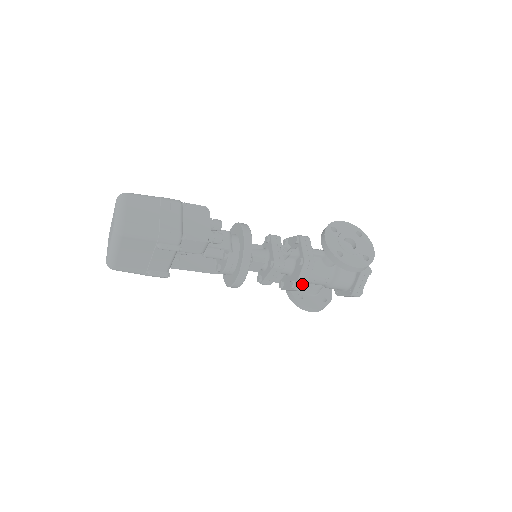
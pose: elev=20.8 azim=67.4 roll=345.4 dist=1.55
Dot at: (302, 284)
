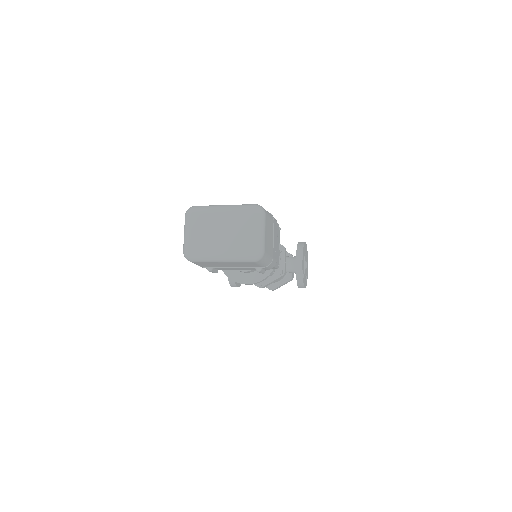
Dot at: (267, 285)
